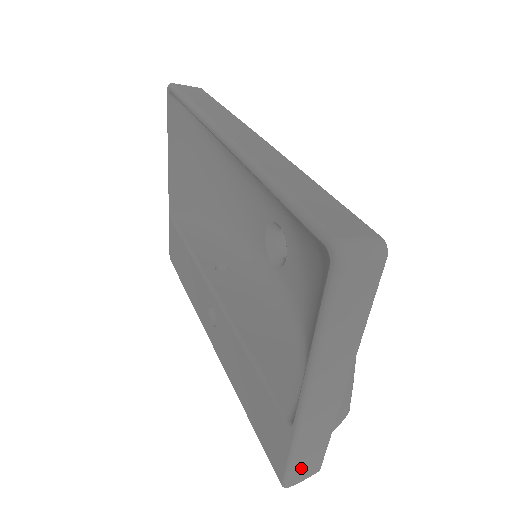
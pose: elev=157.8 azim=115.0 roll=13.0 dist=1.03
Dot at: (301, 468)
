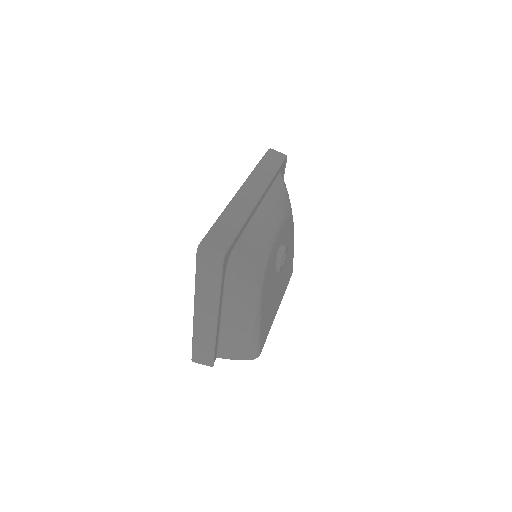
Dot at: (199, 354)
